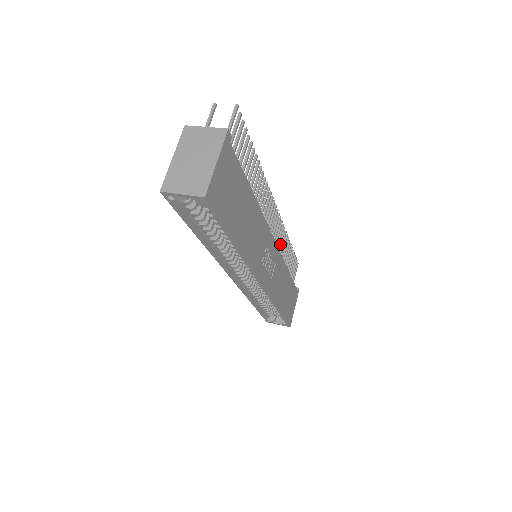
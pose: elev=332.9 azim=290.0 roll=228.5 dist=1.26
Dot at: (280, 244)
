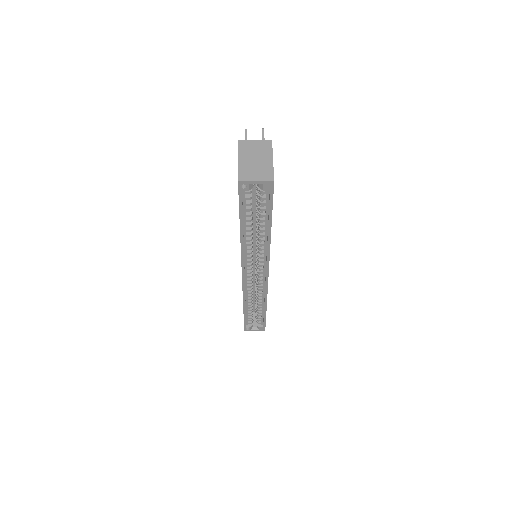
Dot at: occluded
